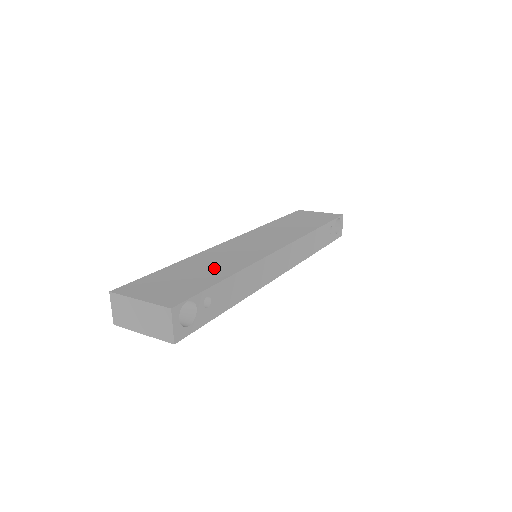
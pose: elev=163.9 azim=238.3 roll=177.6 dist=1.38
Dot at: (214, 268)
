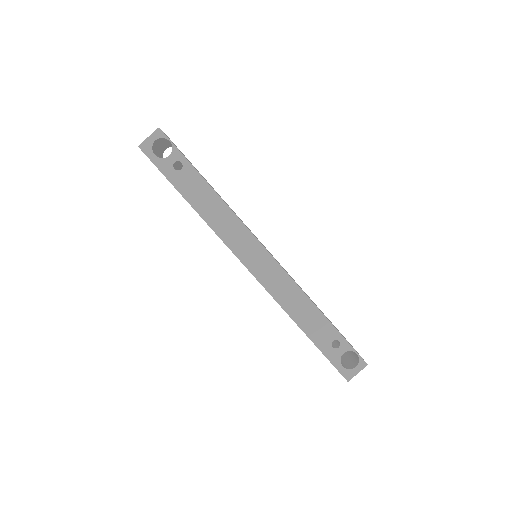
Dot at: occluded
